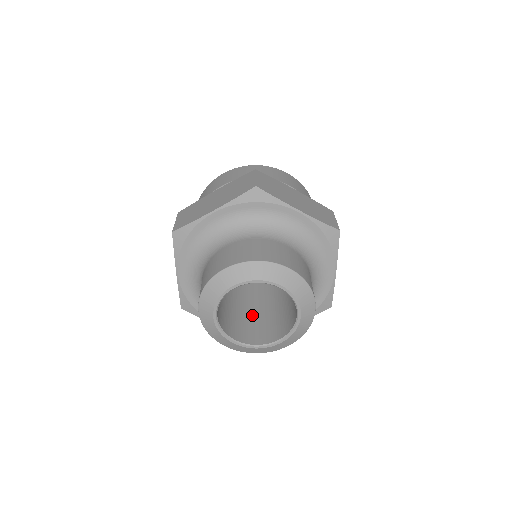
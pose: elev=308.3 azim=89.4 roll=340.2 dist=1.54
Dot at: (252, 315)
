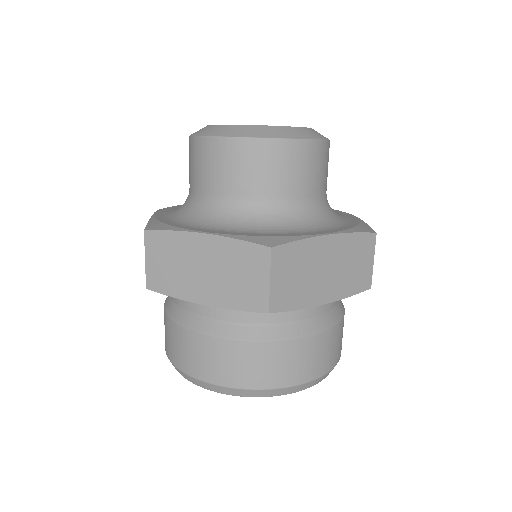
Dot at: occluded
